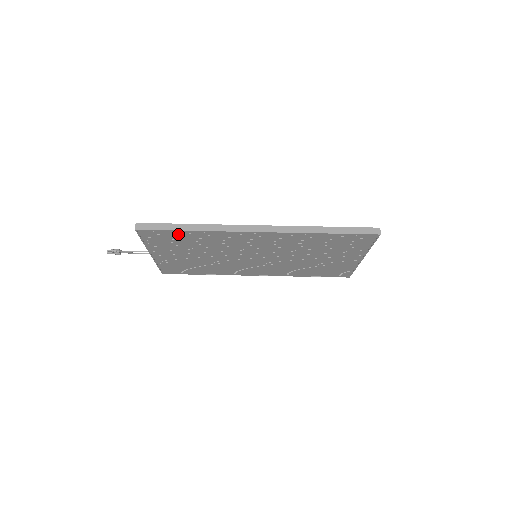
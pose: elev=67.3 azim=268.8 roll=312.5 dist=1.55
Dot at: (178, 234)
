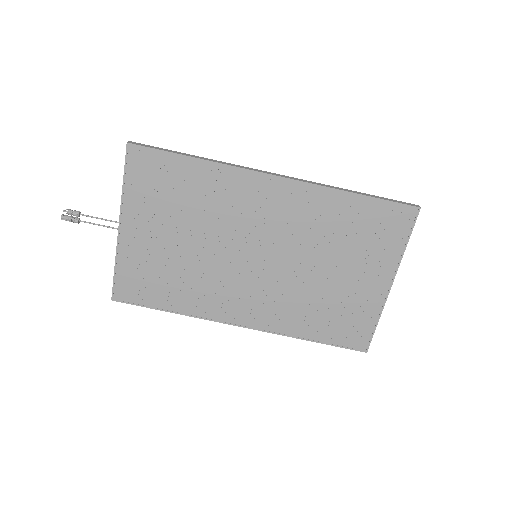
Dot at: (176, 166)
